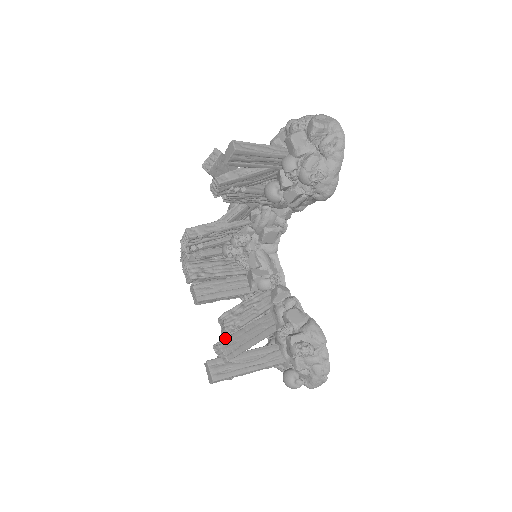
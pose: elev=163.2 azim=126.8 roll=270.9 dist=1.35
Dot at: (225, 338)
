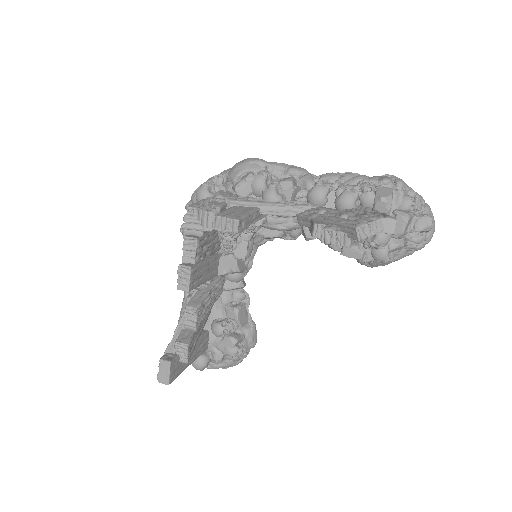
Dot at: (192, 336)
